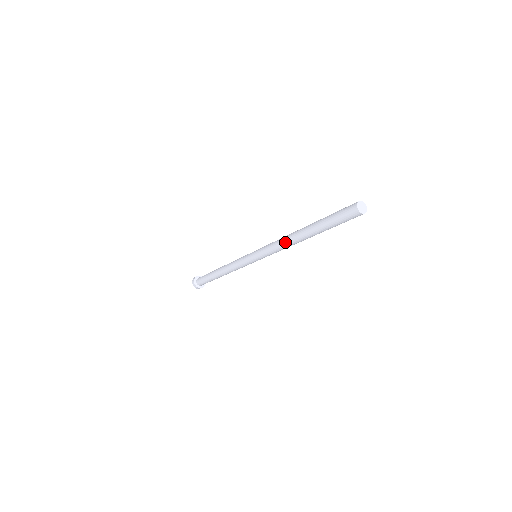
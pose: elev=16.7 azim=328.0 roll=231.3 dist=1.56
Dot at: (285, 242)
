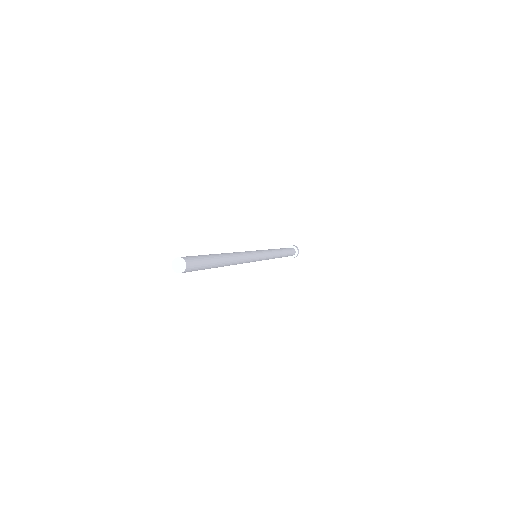
Dot at: occluded
